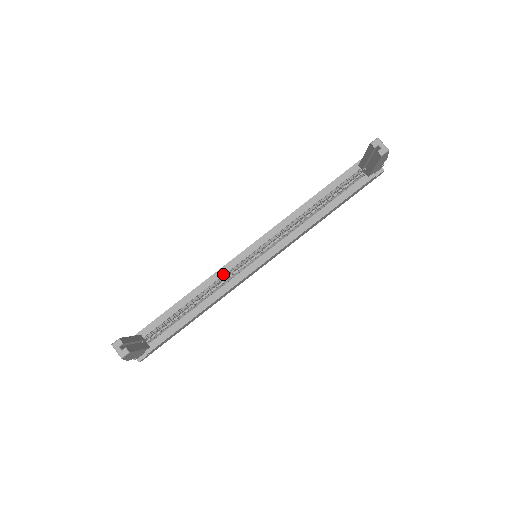
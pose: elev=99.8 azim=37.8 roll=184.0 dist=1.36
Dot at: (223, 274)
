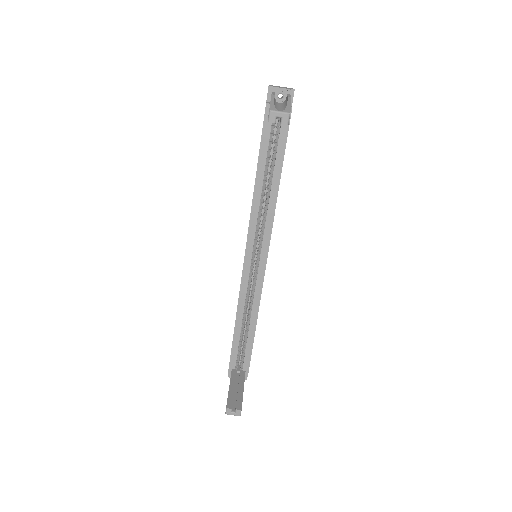
Dot at: (246, 290)
